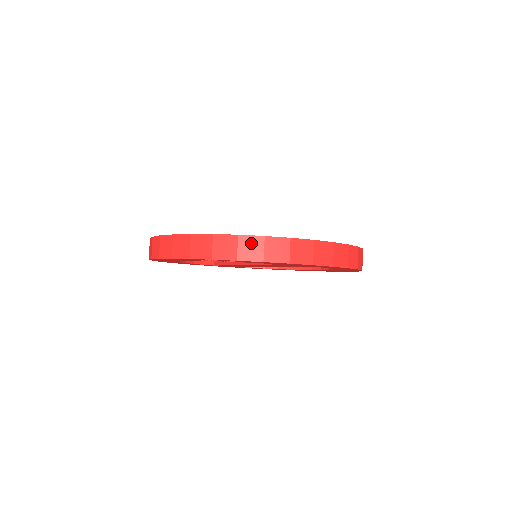
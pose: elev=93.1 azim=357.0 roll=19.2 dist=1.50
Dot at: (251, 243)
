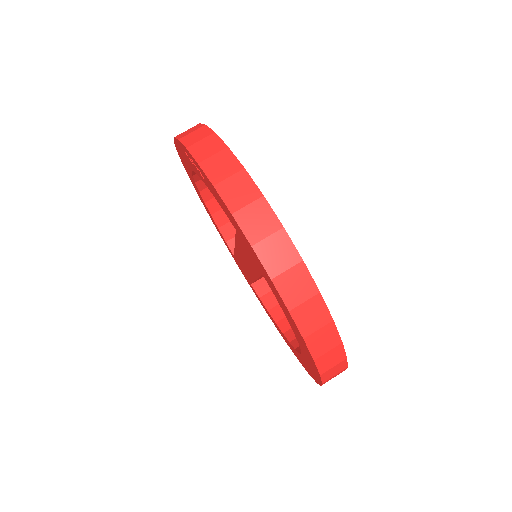
Dot at: (227, 162)
